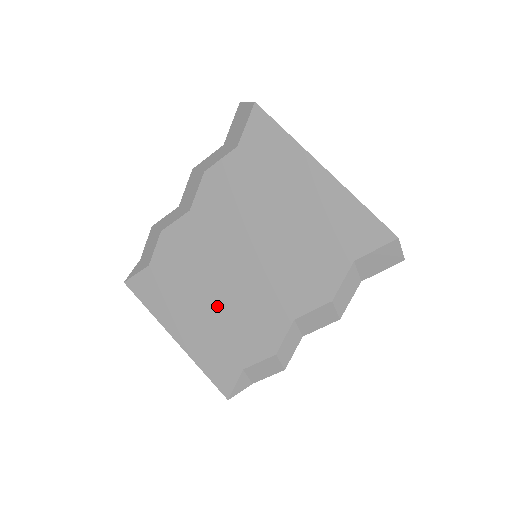
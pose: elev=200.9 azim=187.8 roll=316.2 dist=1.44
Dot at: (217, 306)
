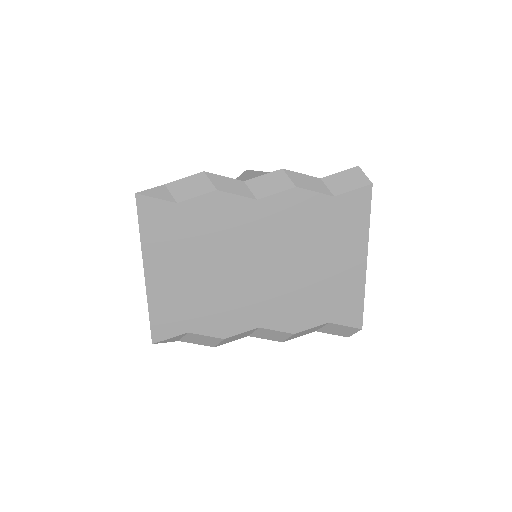
Dot at: (210, 279)
